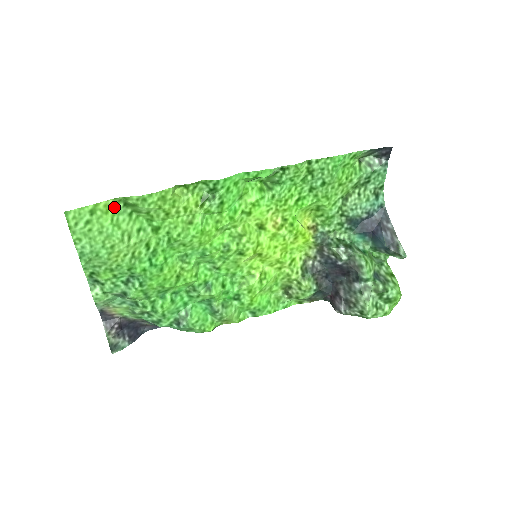
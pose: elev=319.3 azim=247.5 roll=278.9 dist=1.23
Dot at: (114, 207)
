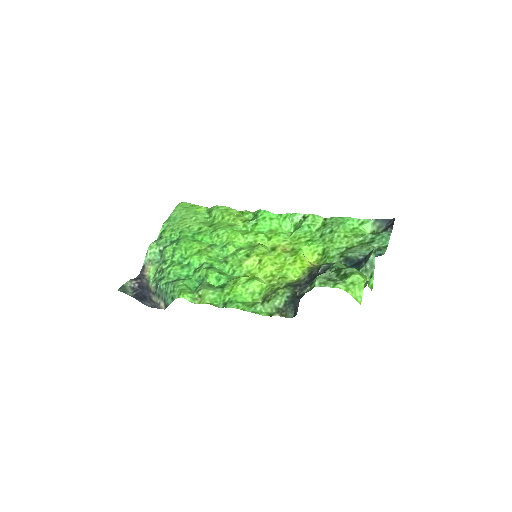
Dot at: (203, 211)
